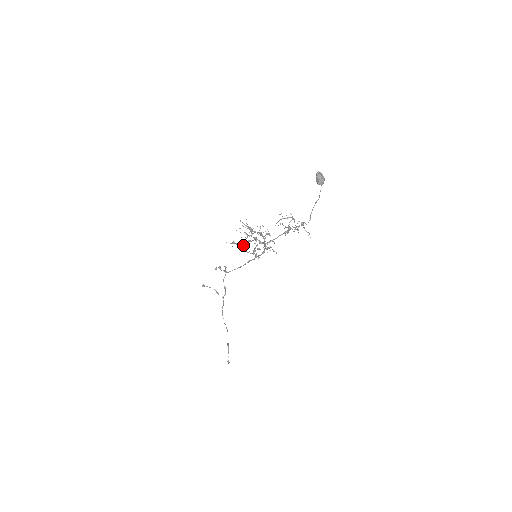
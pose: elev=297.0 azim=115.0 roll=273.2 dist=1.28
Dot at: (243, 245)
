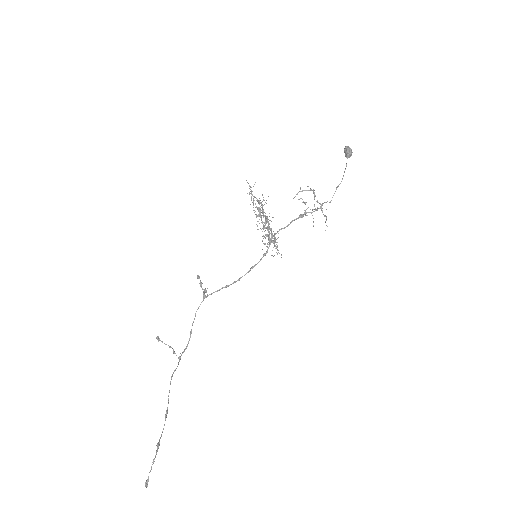
Dot at: (258, 201)
